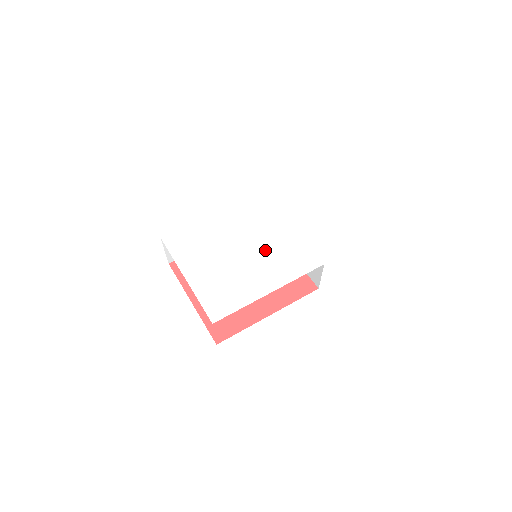
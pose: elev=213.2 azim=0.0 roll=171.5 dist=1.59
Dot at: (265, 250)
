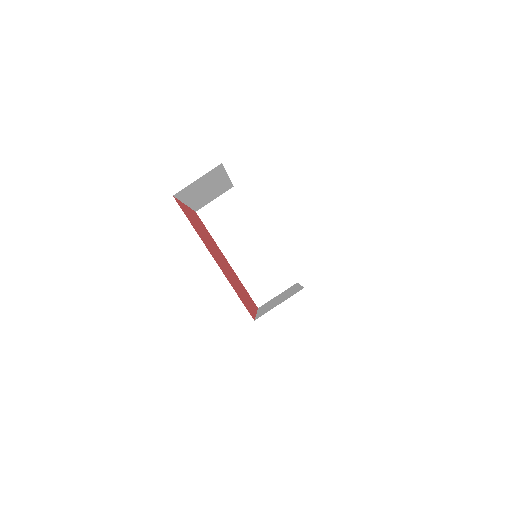
Dot at: occluded
